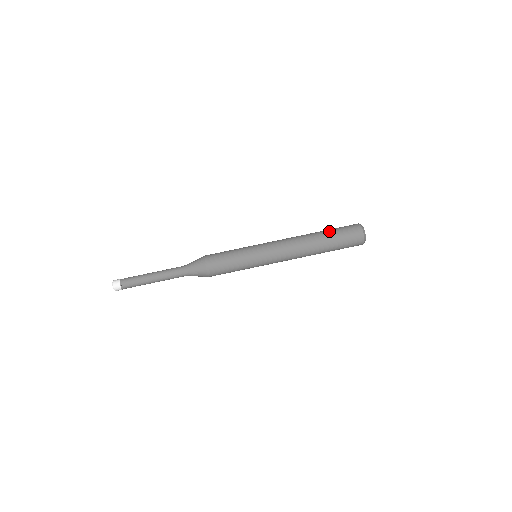
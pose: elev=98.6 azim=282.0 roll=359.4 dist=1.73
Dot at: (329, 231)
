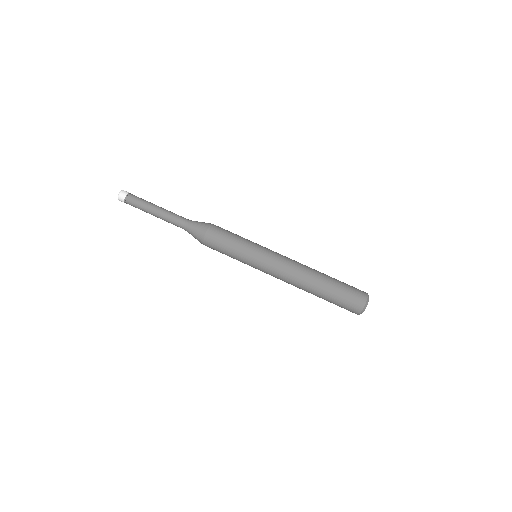
Dot at: (334, 284)
